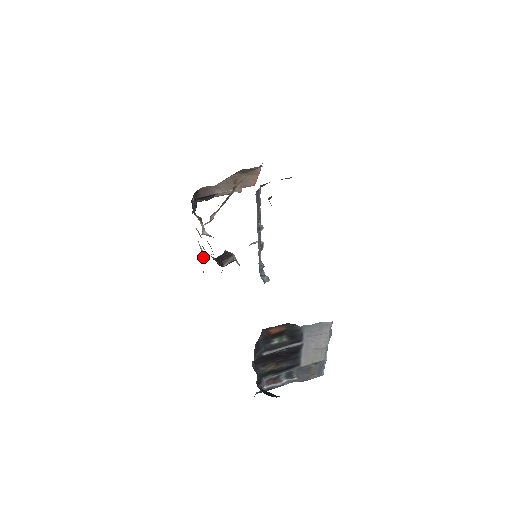
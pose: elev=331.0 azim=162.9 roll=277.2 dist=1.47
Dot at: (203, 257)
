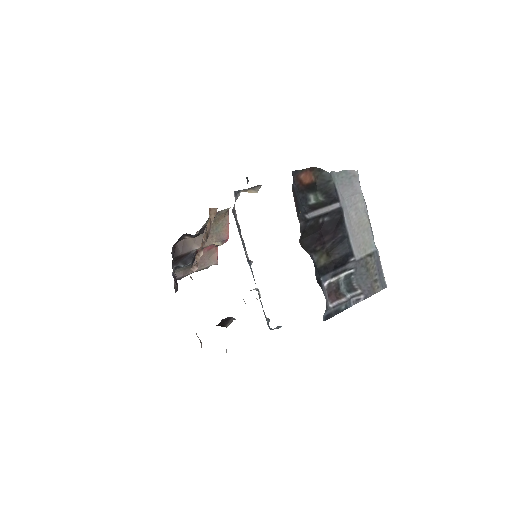
Dot at: (200, 341)
